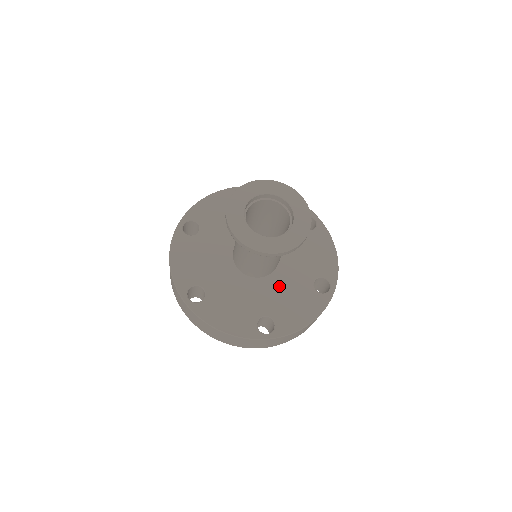
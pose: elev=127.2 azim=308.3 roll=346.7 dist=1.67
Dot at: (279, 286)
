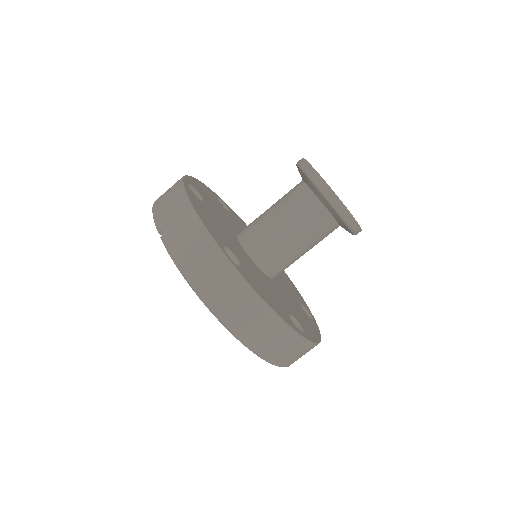
Dot at: (284, 294)
